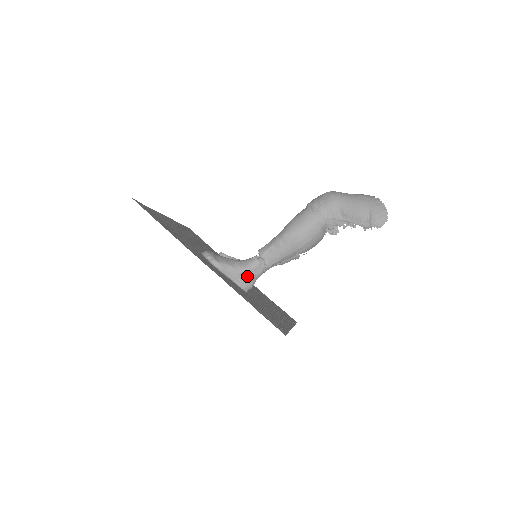
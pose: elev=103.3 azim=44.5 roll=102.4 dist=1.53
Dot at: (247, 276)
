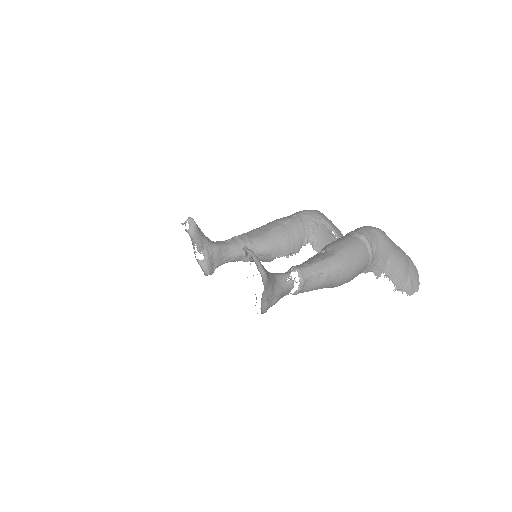
Dot at: (274, 300)
